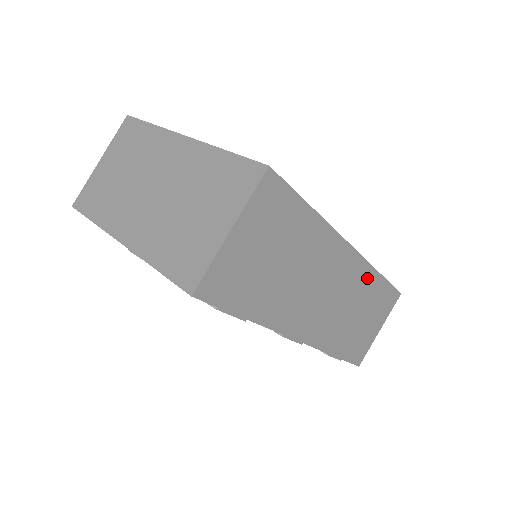
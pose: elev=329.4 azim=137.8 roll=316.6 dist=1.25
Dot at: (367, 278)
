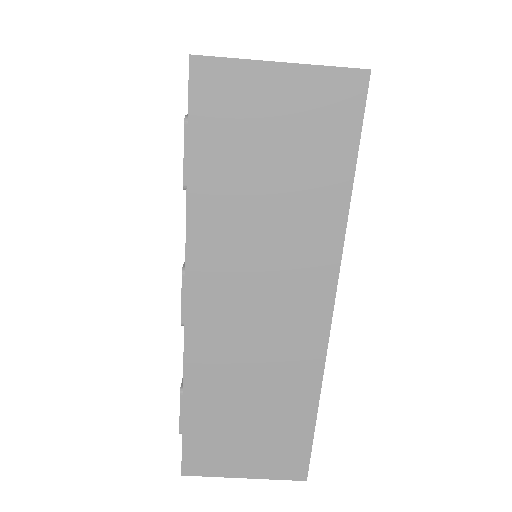
Dot at: (304, 379)
